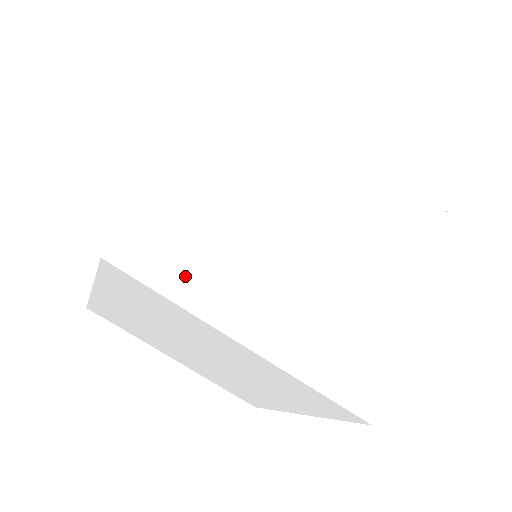
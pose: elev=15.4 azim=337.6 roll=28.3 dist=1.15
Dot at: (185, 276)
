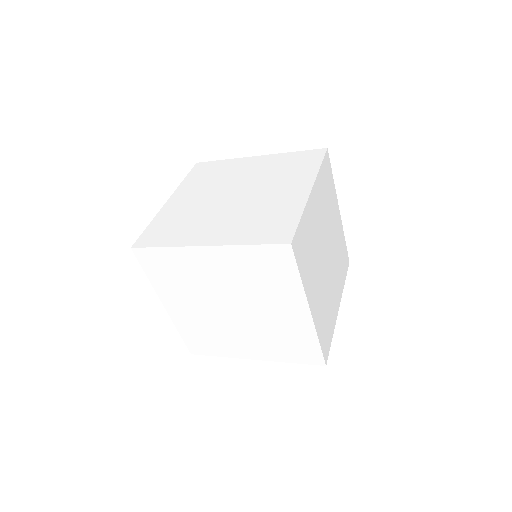
Dot at: (158, 276)
